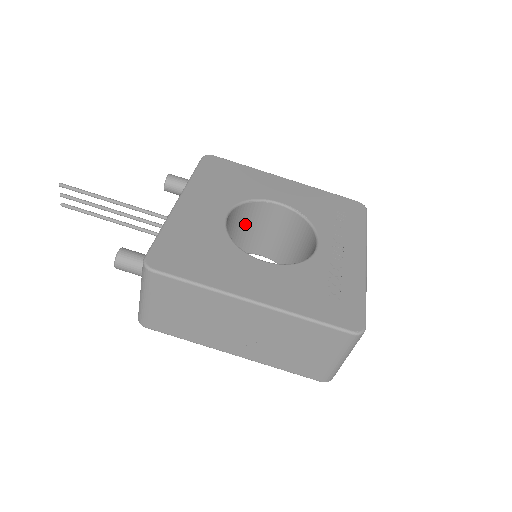
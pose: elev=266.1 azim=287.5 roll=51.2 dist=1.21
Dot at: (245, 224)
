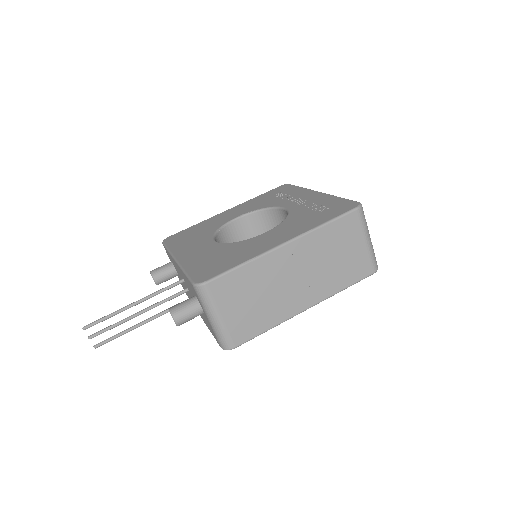
Dot at: occluded
